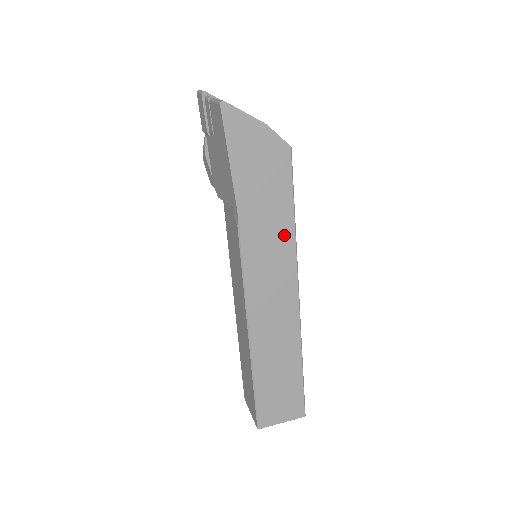
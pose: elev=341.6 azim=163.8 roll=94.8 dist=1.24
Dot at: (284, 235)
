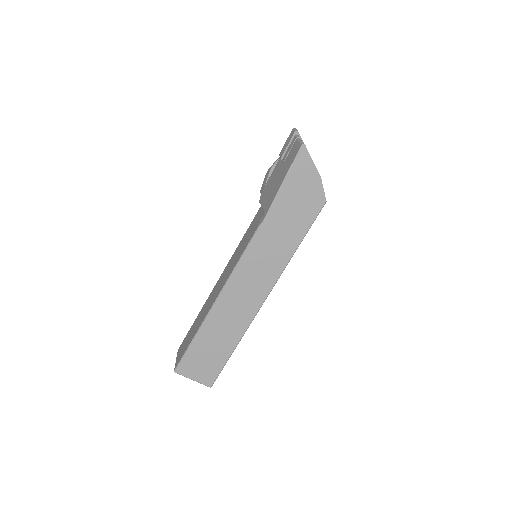
Dot at: (283, 253)
